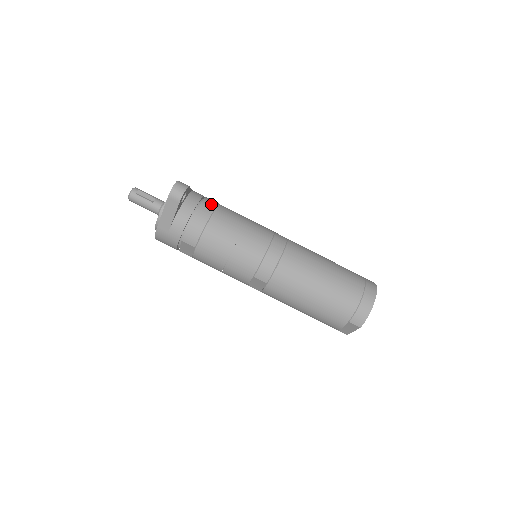
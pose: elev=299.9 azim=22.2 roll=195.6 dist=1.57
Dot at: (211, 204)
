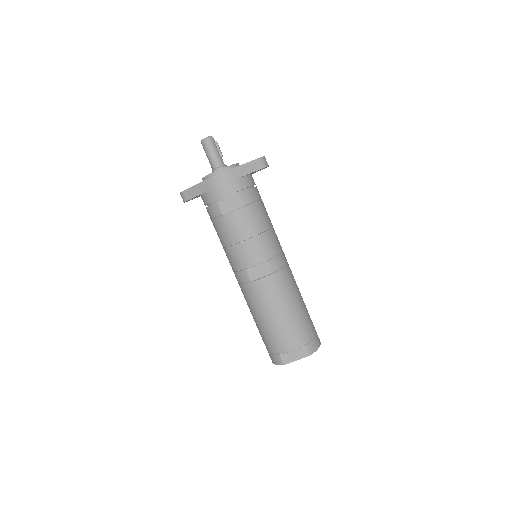
Dot at: occluded
